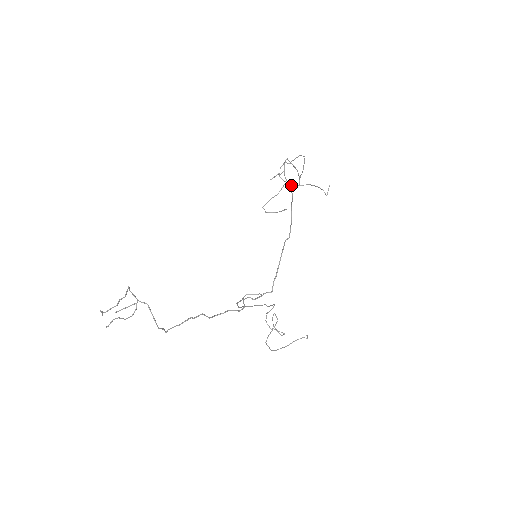
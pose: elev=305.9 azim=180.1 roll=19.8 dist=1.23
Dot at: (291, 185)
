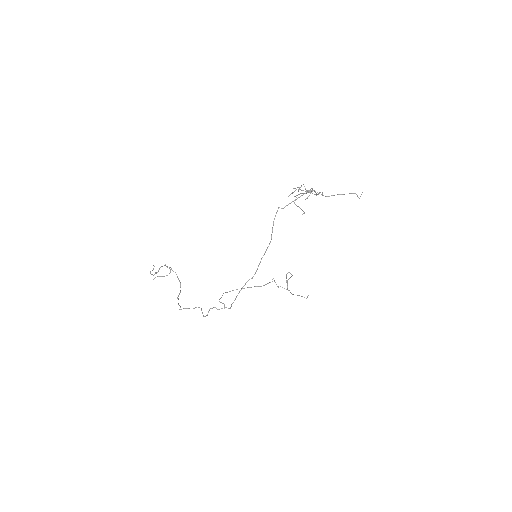
Dot at: occluded
